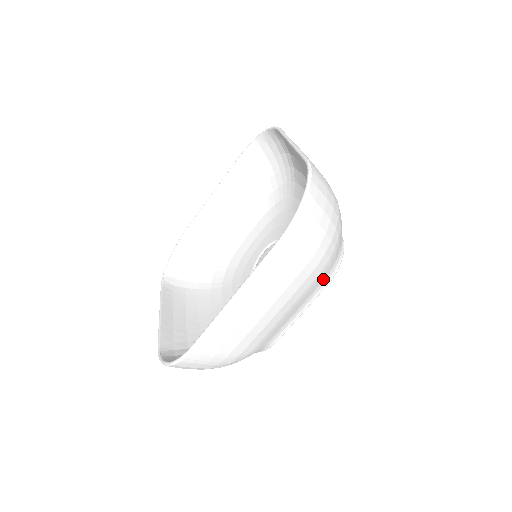
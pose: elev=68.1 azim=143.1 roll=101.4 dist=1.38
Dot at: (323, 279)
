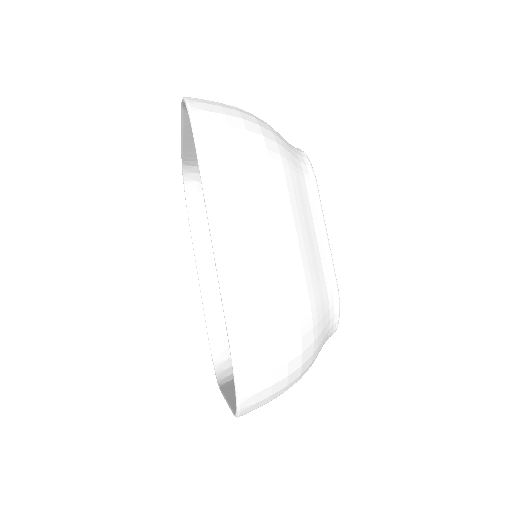
Dot at: (300, 175)
